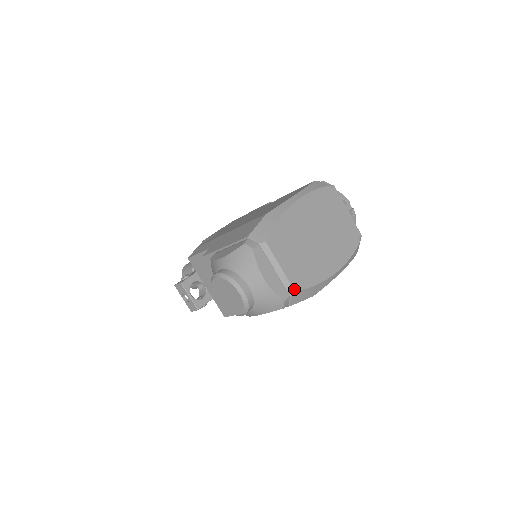
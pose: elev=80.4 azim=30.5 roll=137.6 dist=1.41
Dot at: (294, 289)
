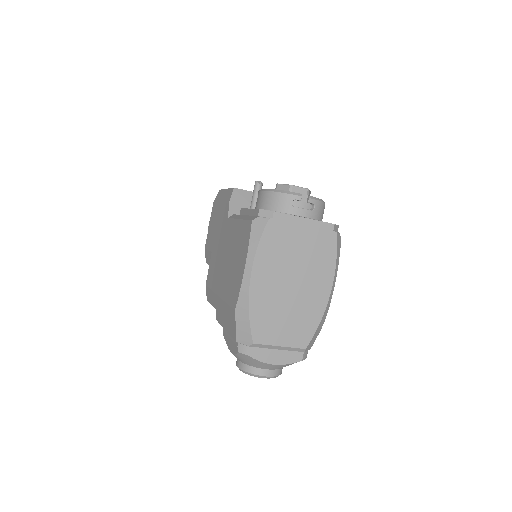
Dot at: (303, 348)
